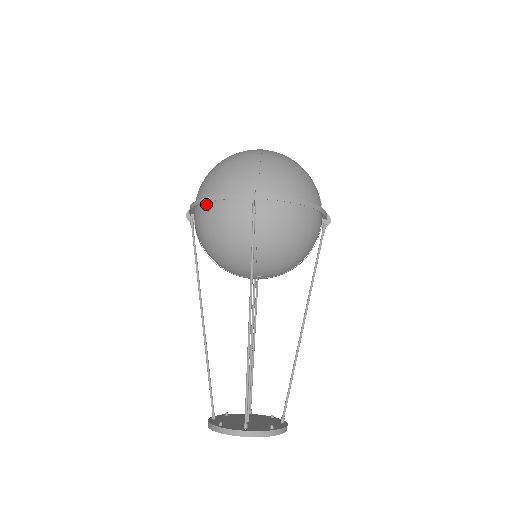
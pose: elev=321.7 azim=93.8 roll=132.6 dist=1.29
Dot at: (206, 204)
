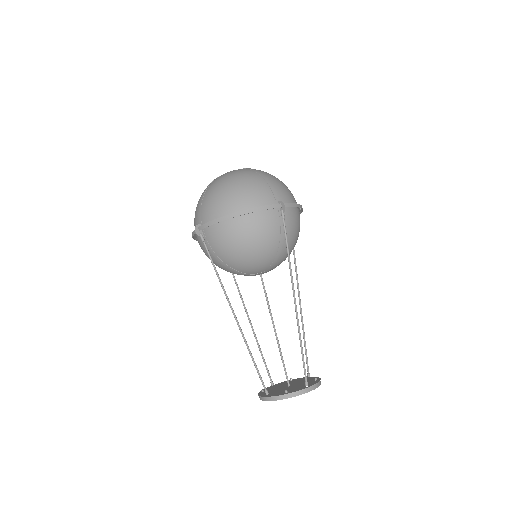
Dot at: (236, 217)
